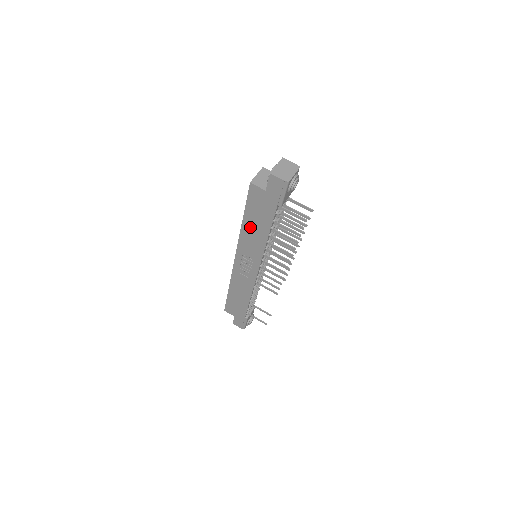
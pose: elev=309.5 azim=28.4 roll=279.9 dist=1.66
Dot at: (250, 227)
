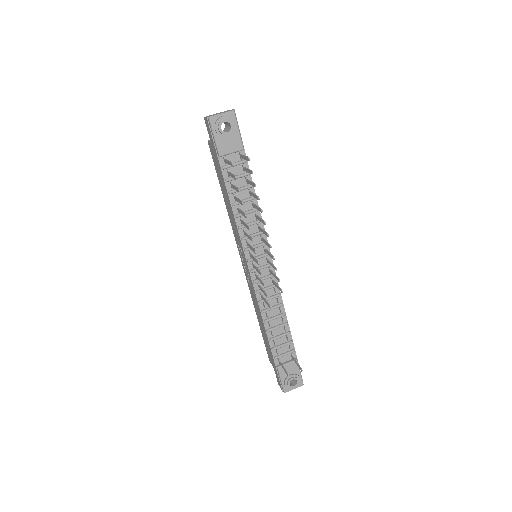
Dot at: (226, 202)
